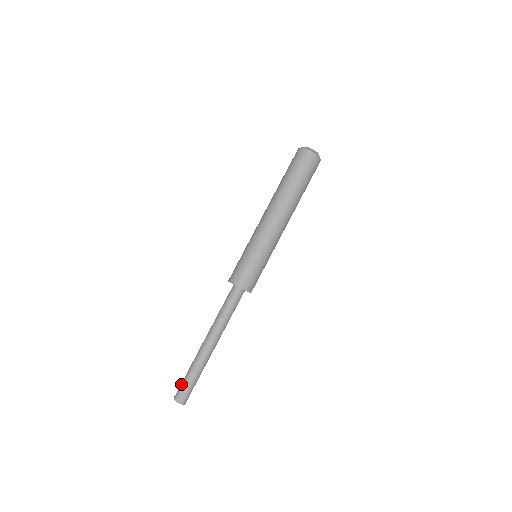
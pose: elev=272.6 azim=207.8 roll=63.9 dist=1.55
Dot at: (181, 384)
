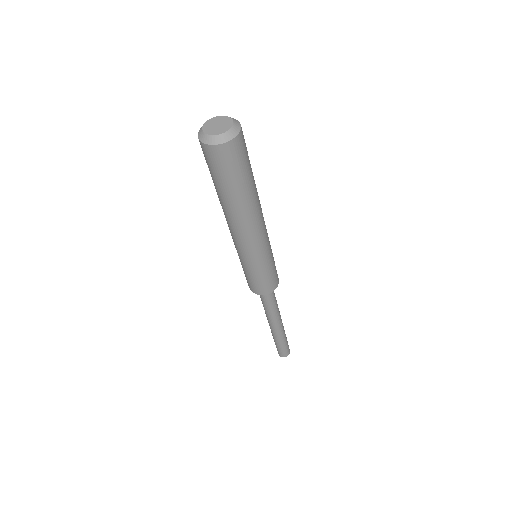
Dot at: occluded
